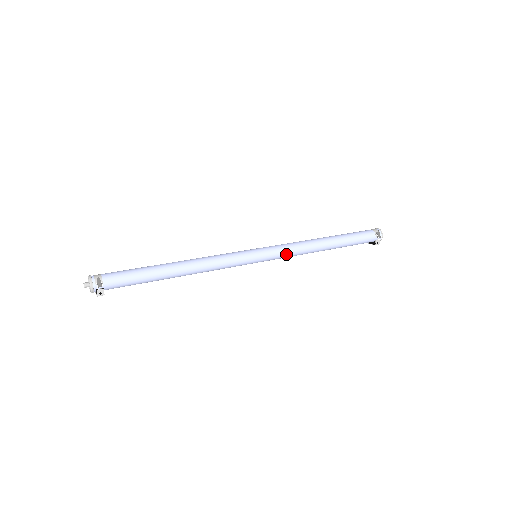
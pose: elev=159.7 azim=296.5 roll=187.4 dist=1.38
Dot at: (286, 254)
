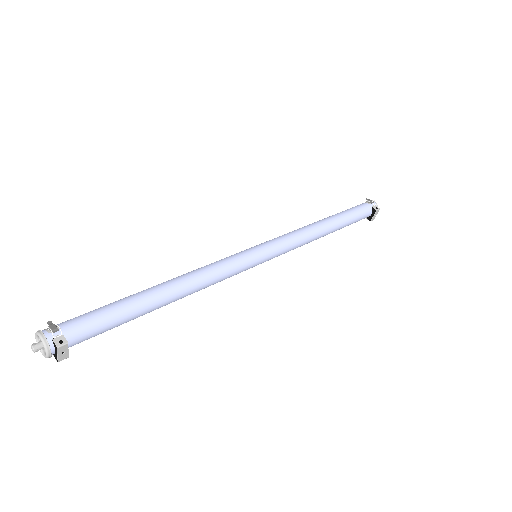
Dot at: (288, 240)
